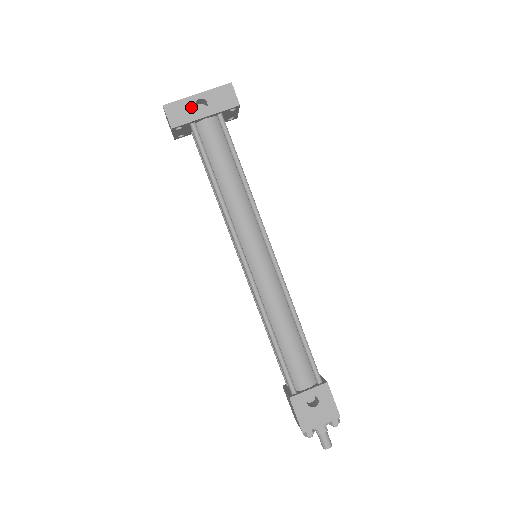
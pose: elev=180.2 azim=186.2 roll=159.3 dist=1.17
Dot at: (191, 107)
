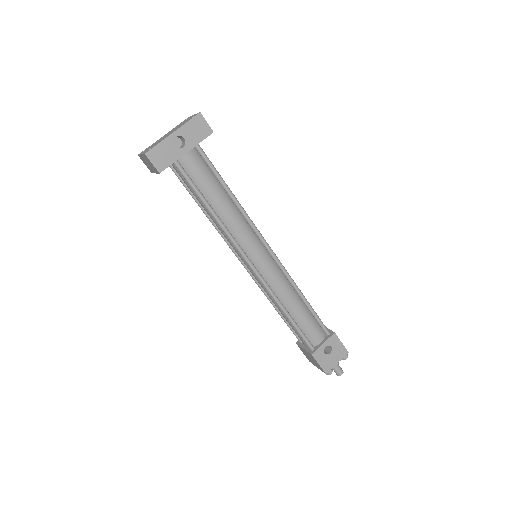
Dot at: (171, 147)
